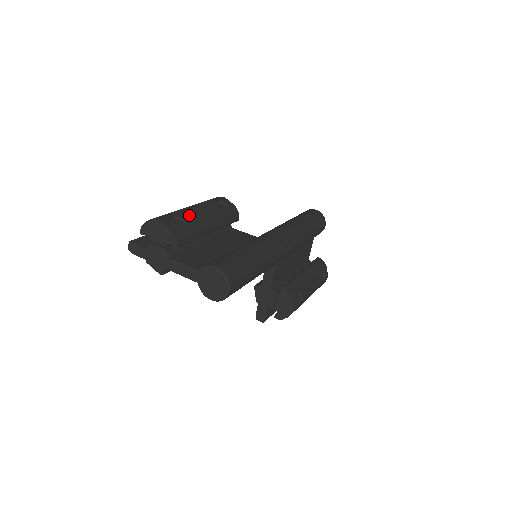
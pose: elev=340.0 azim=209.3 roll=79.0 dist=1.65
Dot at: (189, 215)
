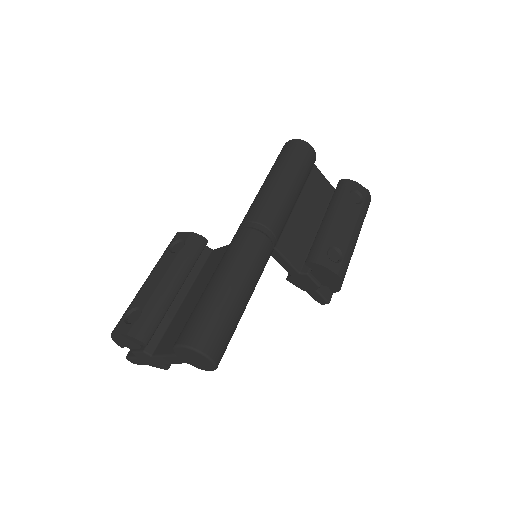
Dot at: (143, 295)
